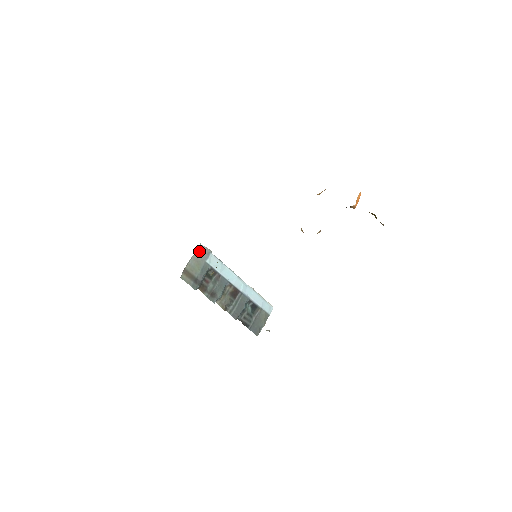
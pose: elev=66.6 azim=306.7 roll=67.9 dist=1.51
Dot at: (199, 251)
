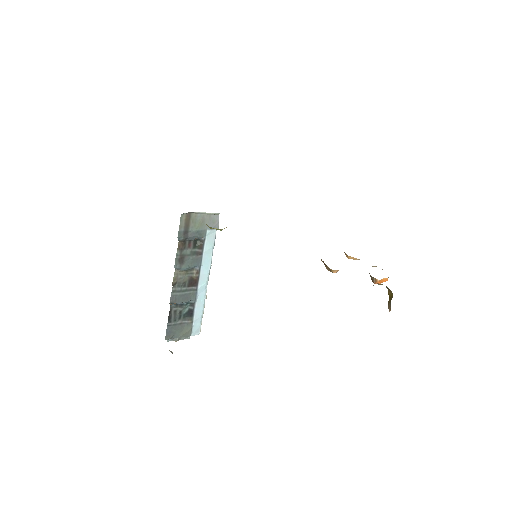
Dot at: (212, 217)
